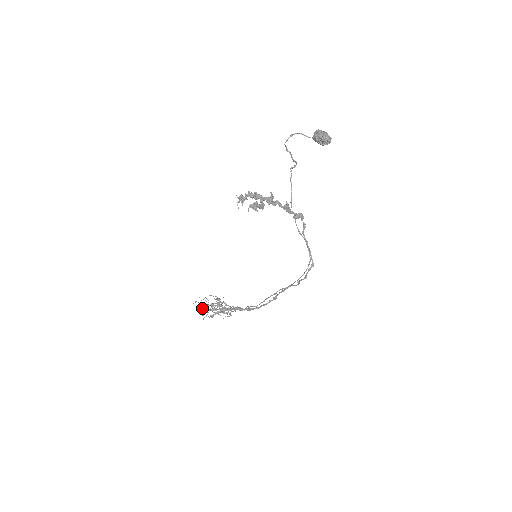
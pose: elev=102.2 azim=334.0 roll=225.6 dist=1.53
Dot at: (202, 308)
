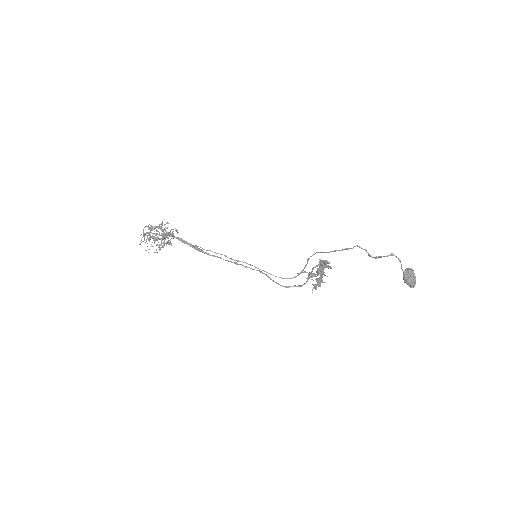
Dot at: occluded
